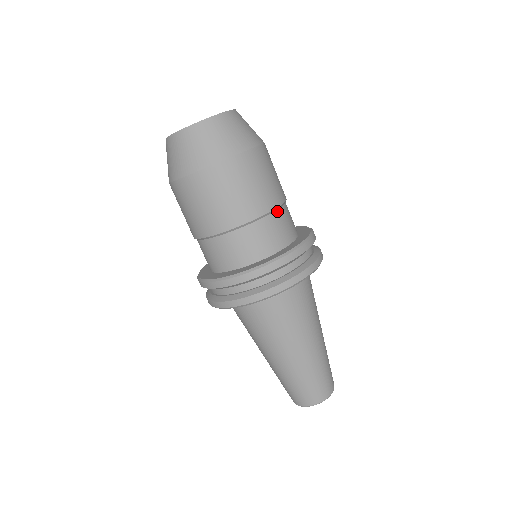
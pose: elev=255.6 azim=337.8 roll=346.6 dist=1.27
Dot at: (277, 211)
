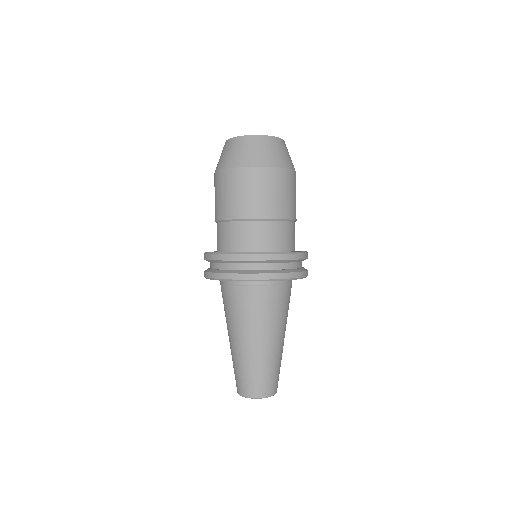
Dot at: occluded
